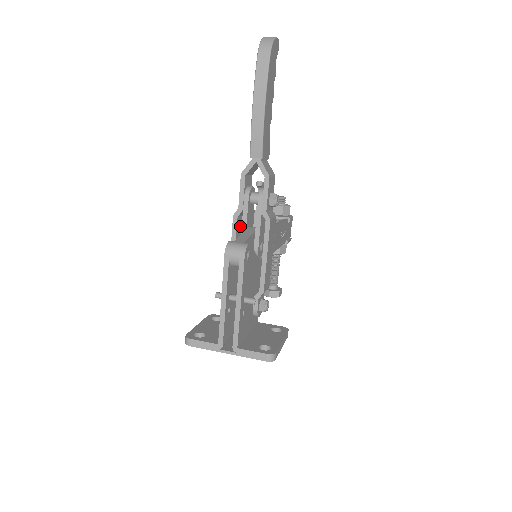
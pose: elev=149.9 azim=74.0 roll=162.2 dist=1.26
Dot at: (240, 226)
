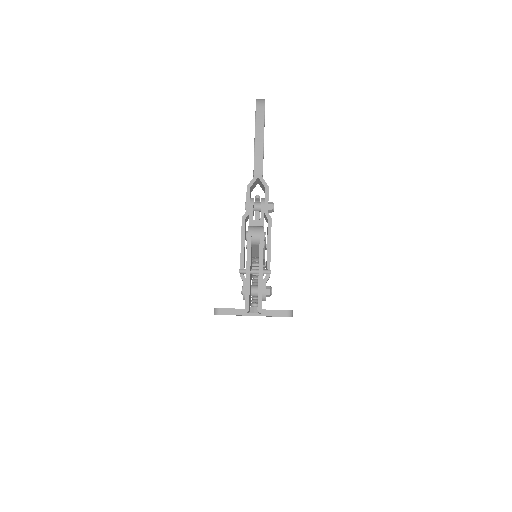
Dot at: (245, 229)
